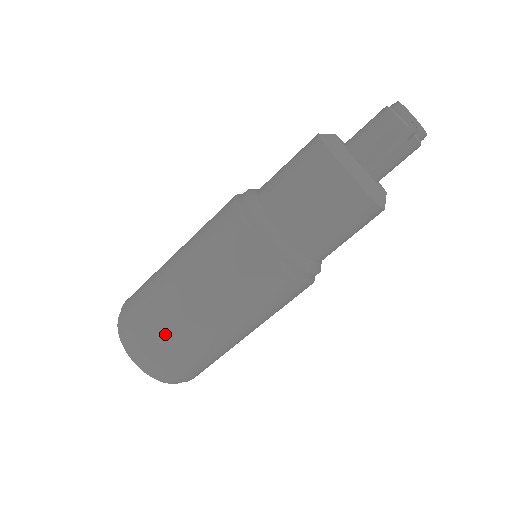
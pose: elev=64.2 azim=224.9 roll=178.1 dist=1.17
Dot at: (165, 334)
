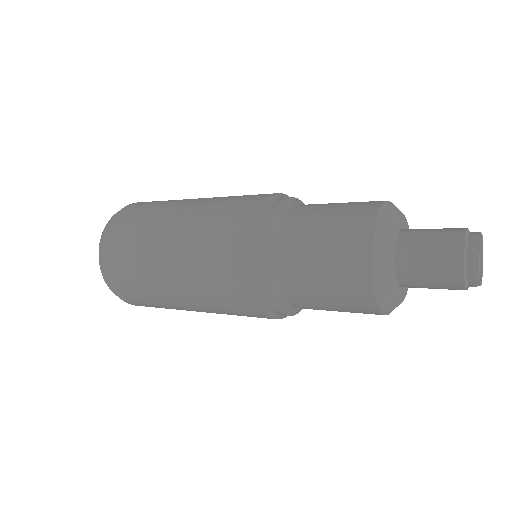
Dot at: (155, 305)
